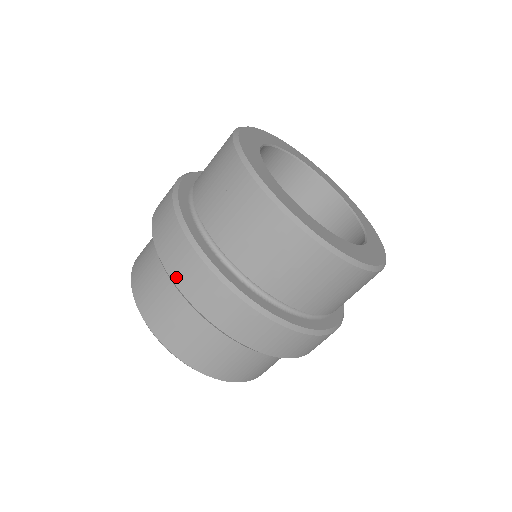
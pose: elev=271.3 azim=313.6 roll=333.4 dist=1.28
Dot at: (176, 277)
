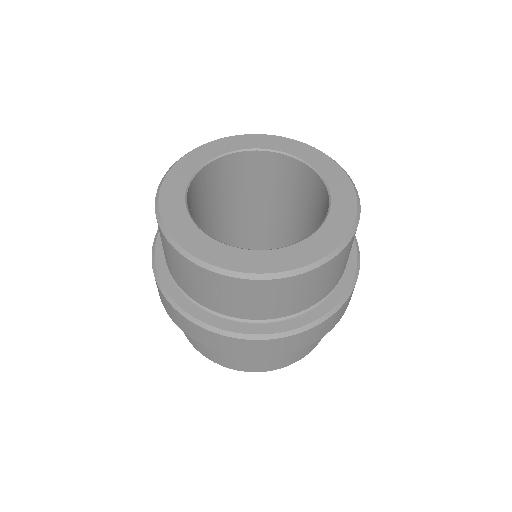
Dot at: (200, 341)
